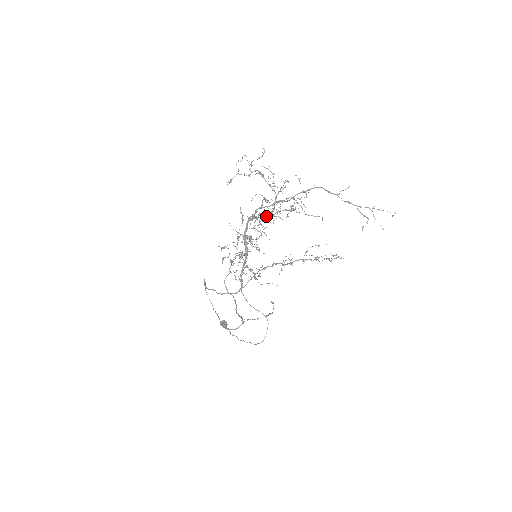
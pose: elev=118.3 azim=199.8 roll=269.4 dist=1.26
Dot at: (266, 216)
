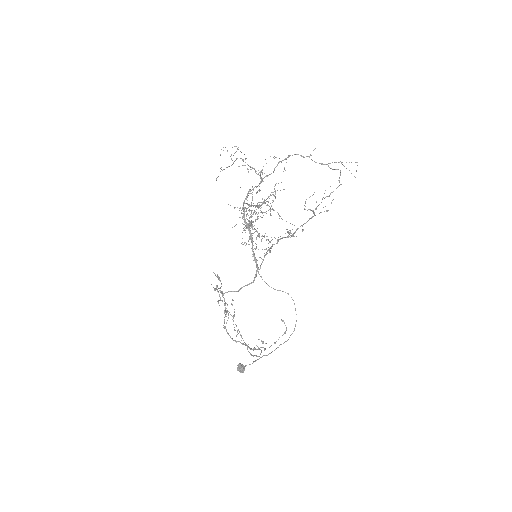
Dot at: (255, 206)
